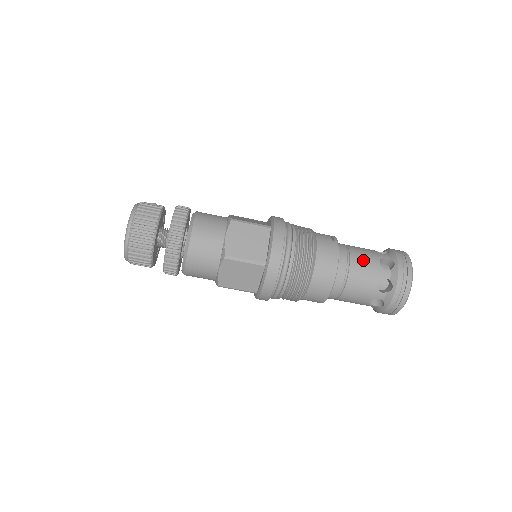
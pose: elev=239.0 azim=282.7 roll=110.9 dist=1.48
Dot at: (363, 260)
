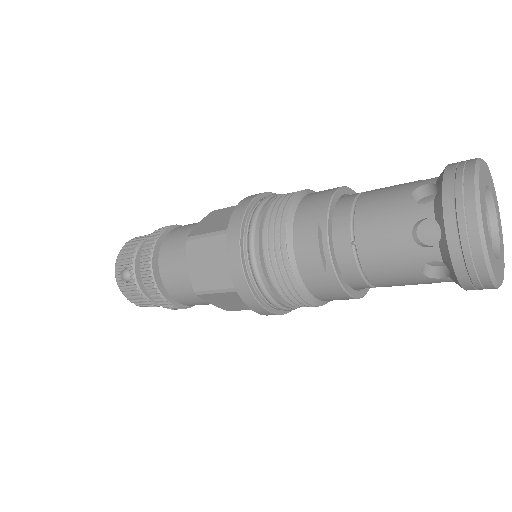
Dot at: (391, 277)
